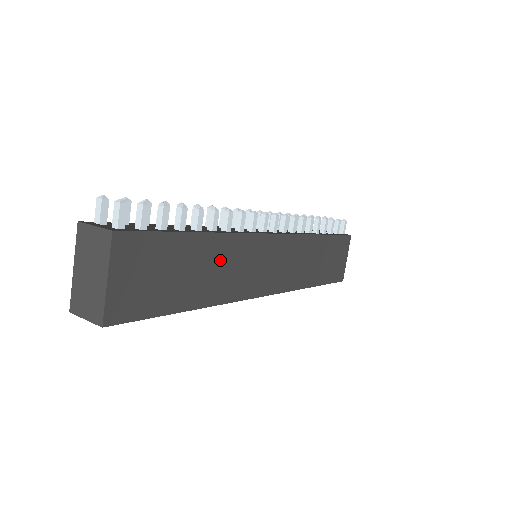
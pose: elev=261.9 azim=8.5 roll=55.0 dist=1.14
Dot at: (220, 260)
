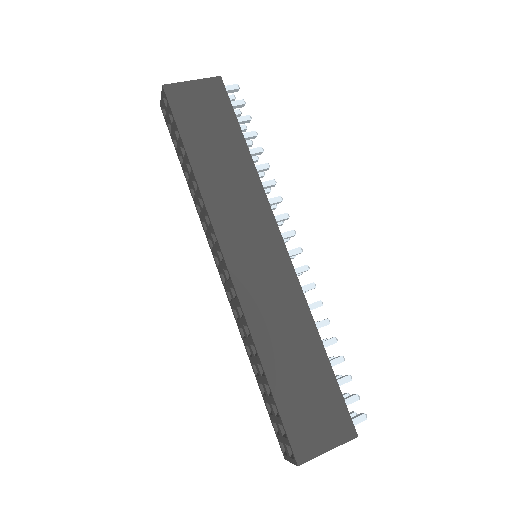
Dot at: (236, 176)
